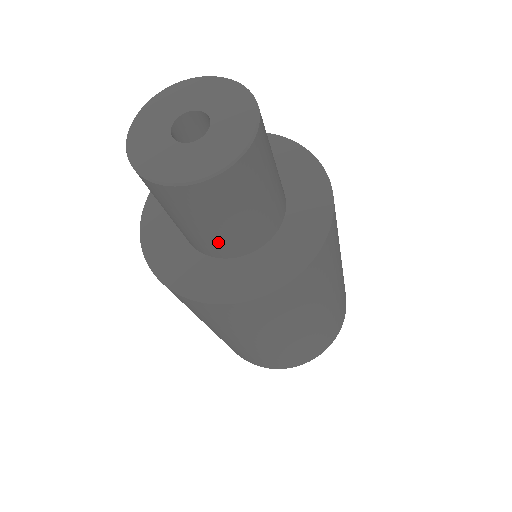
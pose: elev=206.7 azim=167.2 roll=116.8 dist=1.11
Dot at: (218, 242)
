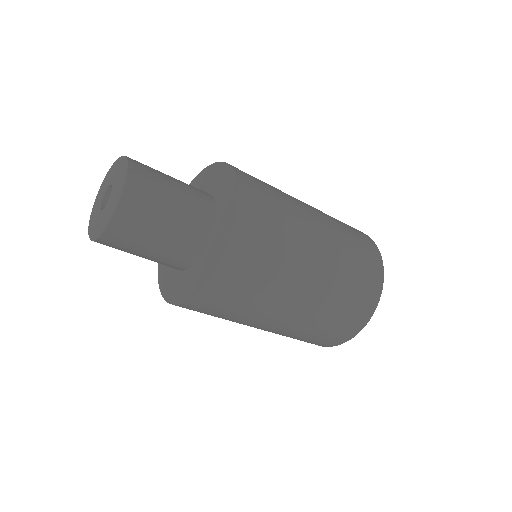
Dot at: (187, 231)
